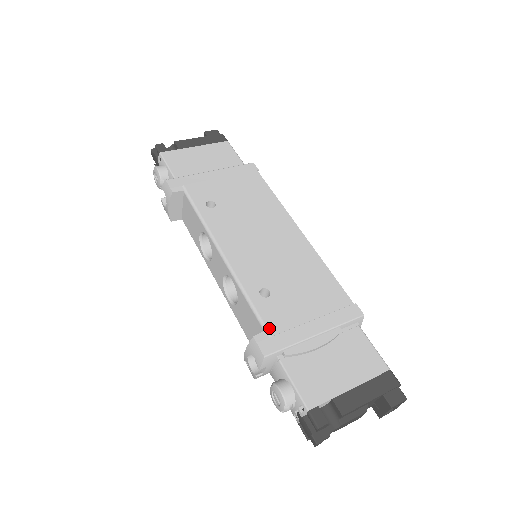
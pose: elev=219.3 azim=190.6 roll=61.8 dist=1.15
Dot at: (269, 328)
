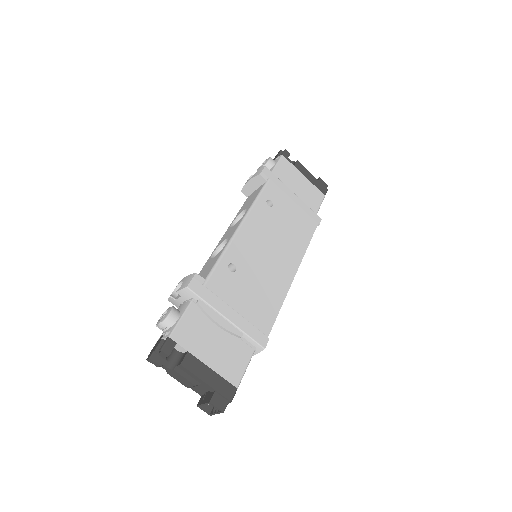
Dot at: (209, 281)
